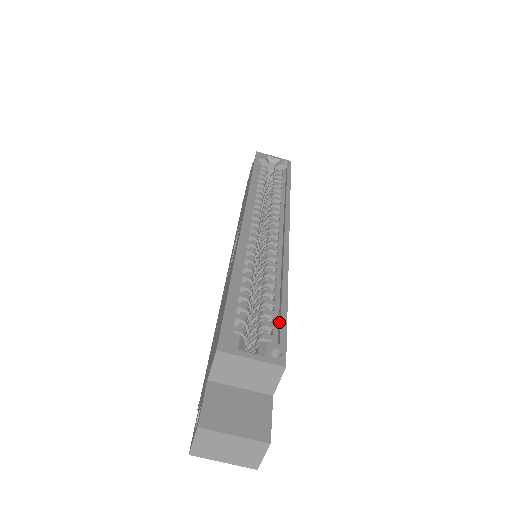
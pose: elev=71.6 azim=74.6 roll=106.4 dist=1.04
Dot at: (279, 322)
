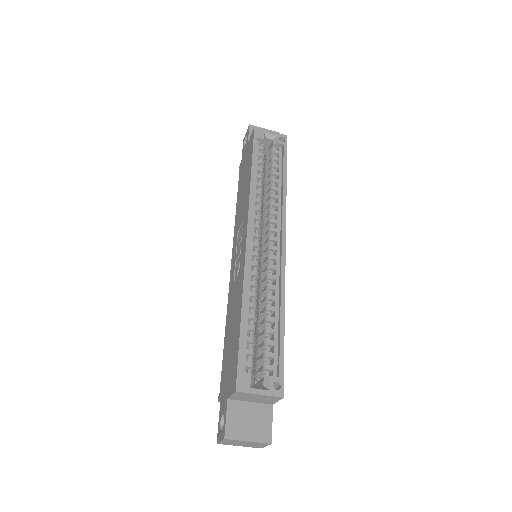
Dot at: (278, 352)
